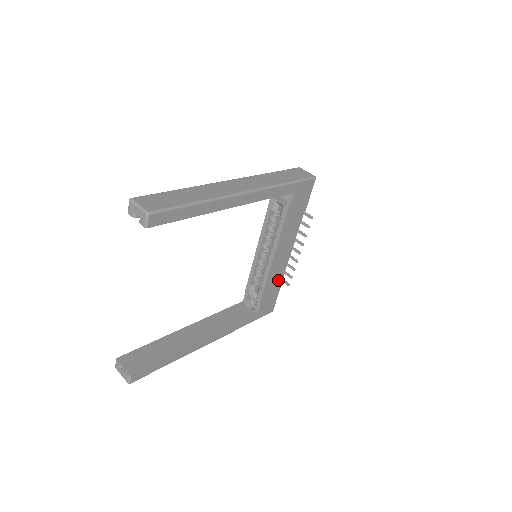
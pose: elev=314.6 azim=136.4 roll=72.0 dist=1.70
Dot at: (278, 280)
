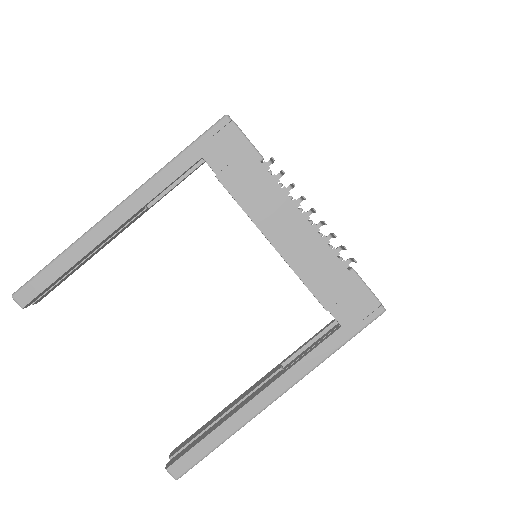
Dot at: (329, 265)
